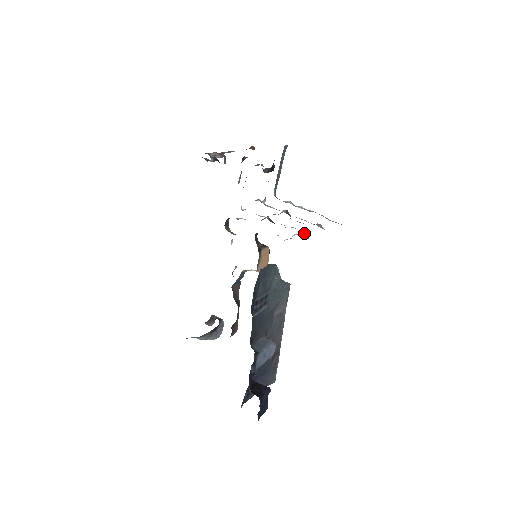
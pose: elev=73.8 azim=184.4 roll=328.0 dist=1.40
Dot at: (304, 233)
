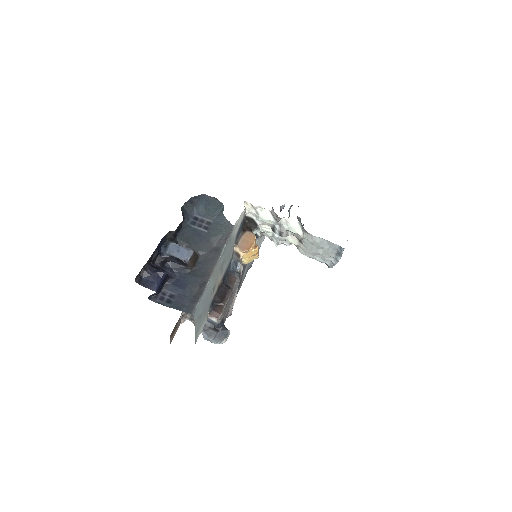
Dot at: (272, 214)
